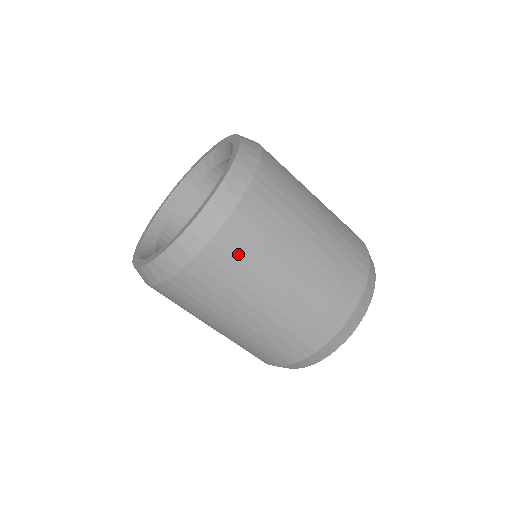
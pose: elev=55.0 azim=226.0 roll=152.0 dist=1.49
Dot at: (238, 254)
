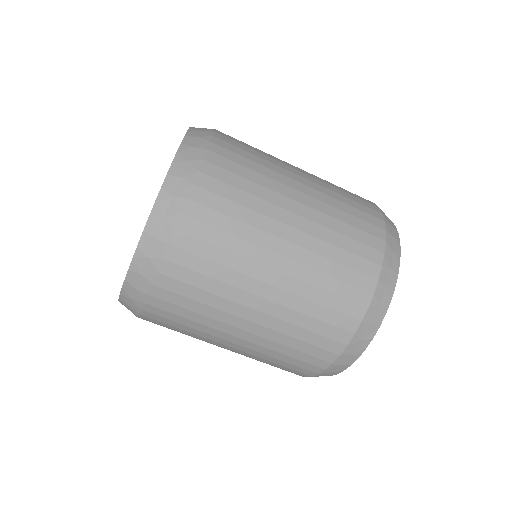
Dot at: (238, 168)
